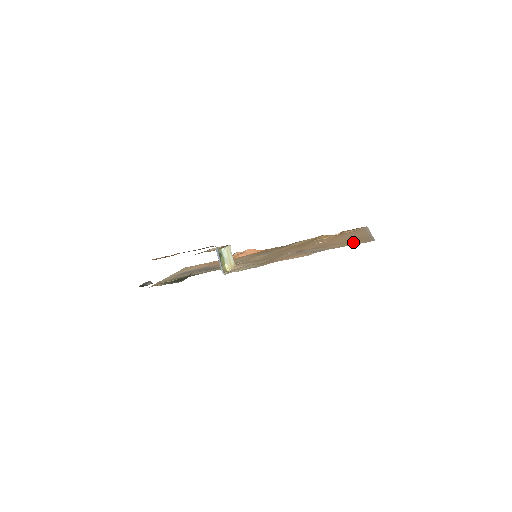
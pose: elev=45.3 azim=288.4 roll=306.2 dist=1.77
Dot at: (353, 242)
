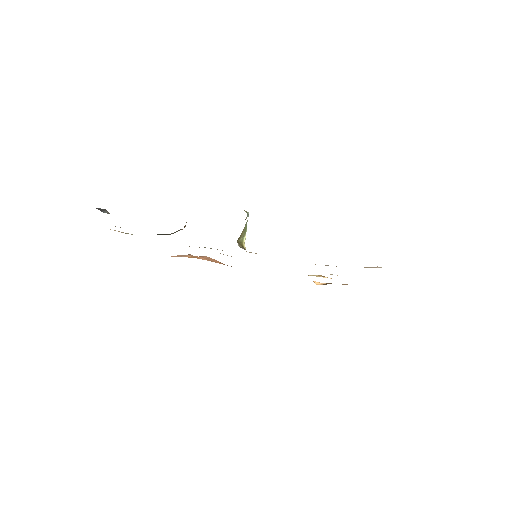
Dot at: occluded
